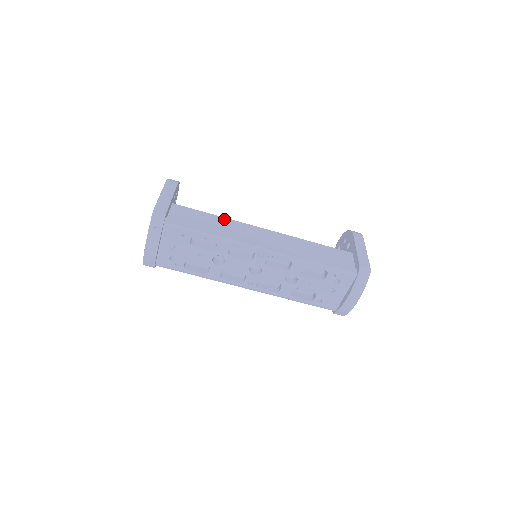
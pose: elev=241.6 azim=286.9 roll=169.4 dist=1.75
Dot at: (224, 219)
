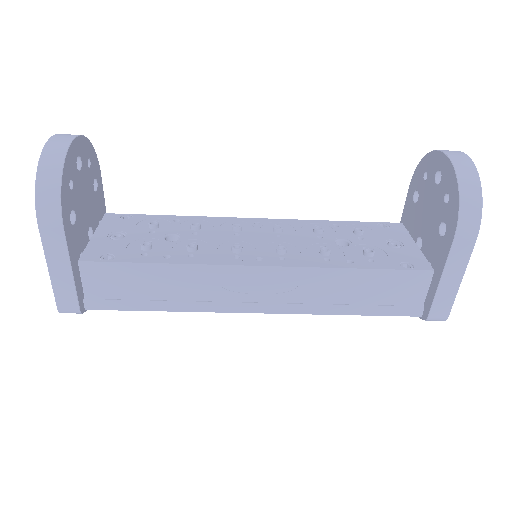
Dot at: (179, 269)
